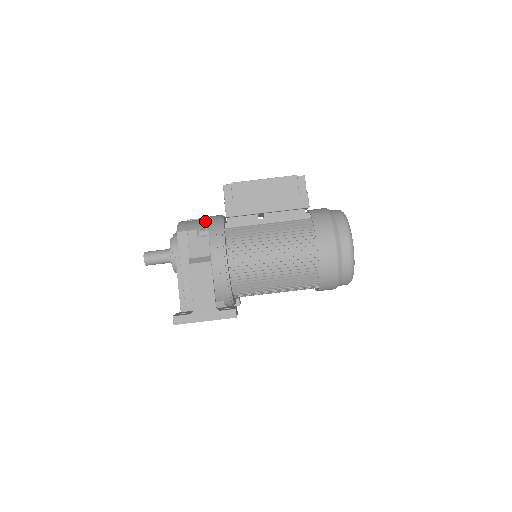
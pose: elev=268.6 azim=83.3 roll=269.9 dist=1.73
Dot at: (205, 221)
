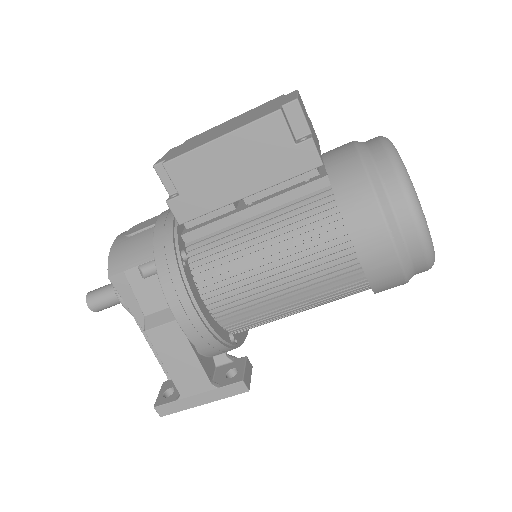
Dot at: (148, 239)
